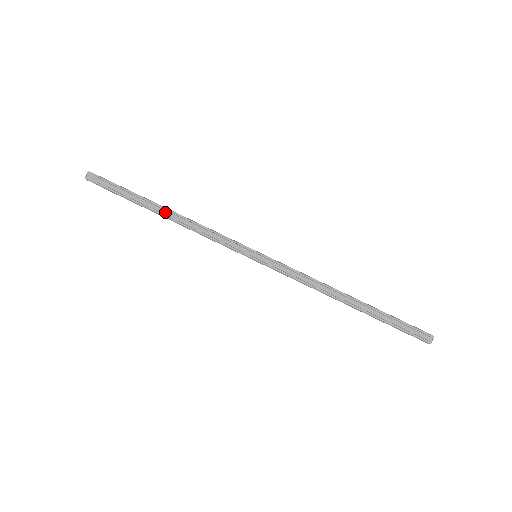
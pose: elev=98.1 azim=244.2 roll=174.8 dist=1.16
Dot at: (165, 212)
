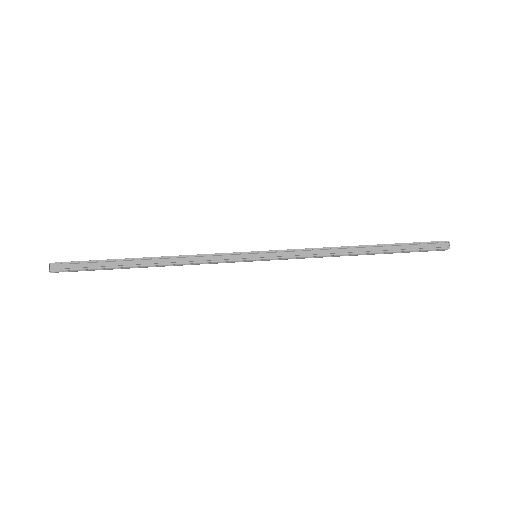
Dot at: (148, 261)
